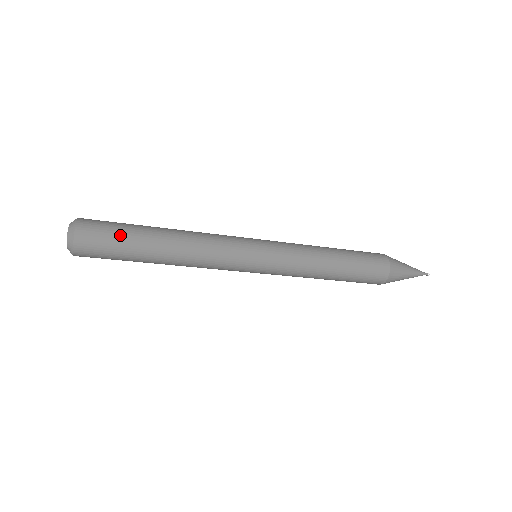
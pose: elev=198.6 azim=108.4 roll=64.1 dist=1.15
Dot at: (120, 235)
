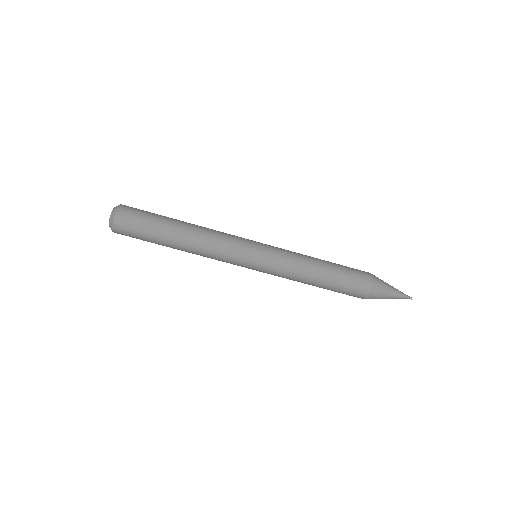
Dot at: (152, 213)
